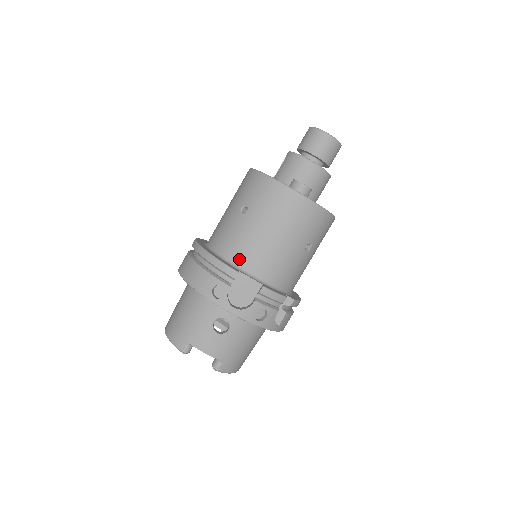
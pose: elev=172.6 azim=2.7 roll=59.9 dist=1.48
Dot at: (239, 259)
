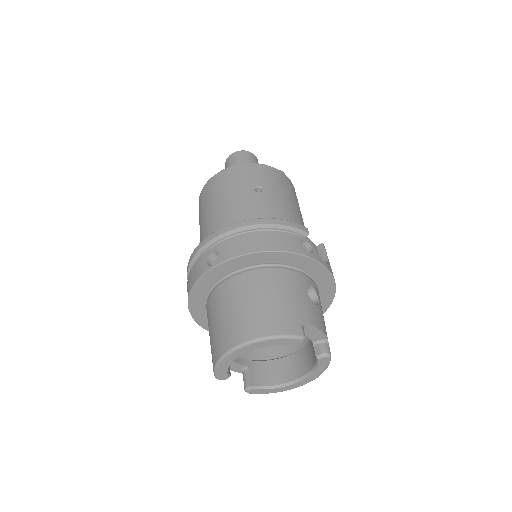
Dot at: occluded
